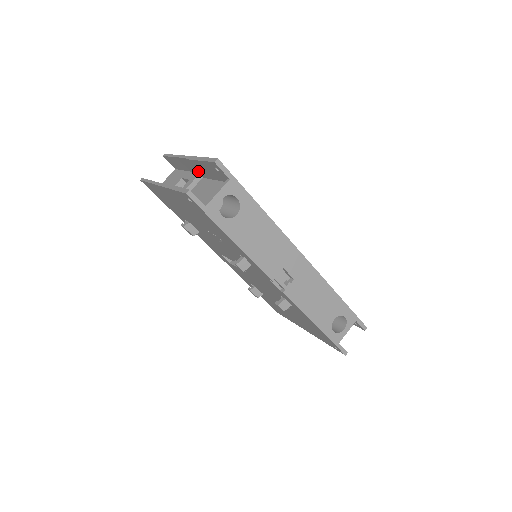
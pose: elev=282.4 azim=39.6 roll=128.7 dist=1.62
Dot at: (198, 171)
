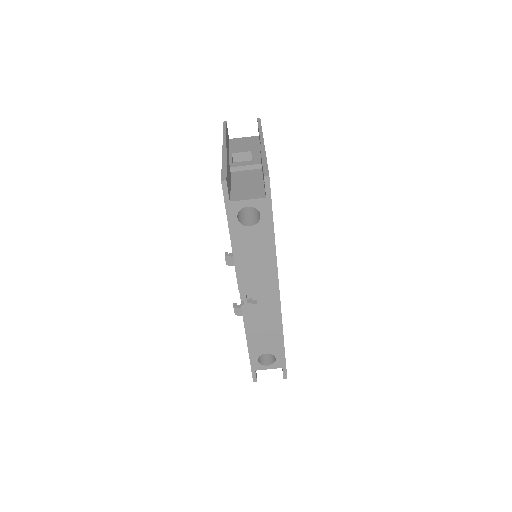
Dot at: occluded
